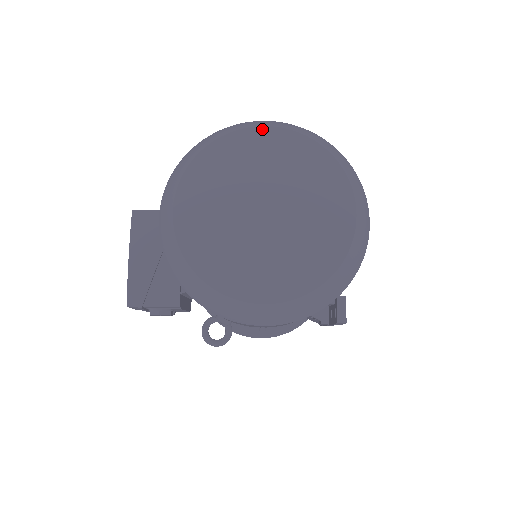
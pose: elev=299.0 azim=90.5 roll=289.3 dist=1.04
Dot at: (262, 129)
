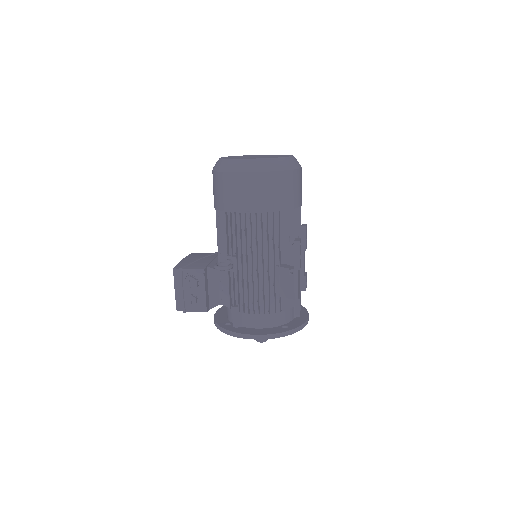
Dot at: occluded
